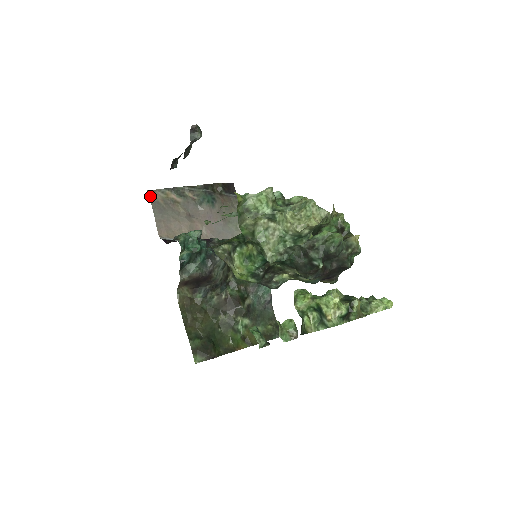
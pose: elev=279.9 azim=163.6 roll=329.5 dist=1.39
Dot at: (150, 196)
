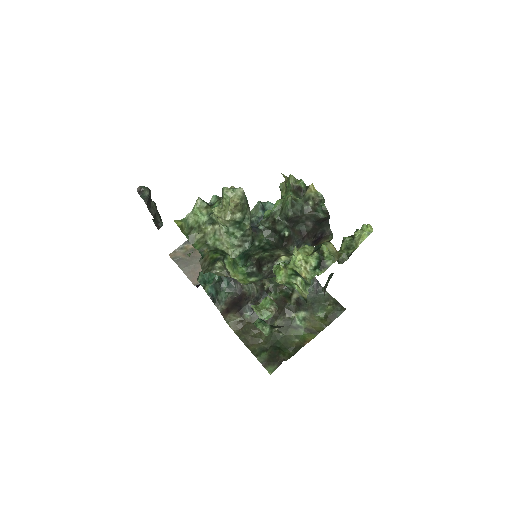
Dot at: (173, 258)
